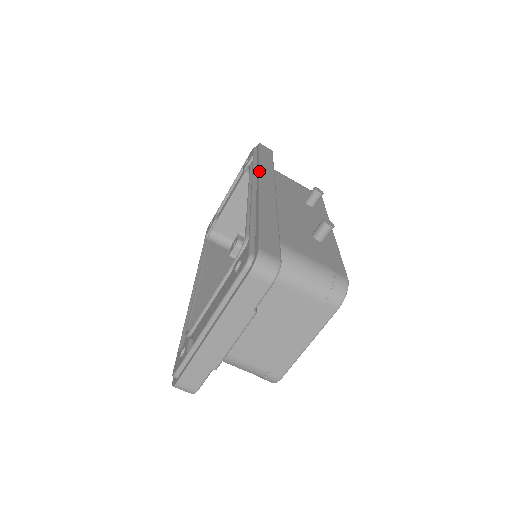
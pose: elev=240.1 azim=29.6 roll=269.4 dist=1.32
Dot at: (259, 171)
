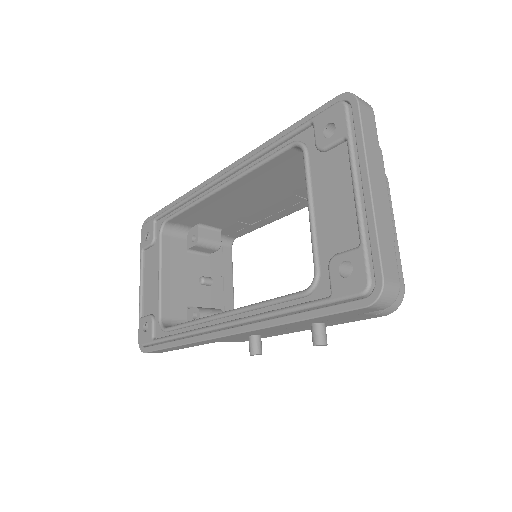
Dot at: occluded
